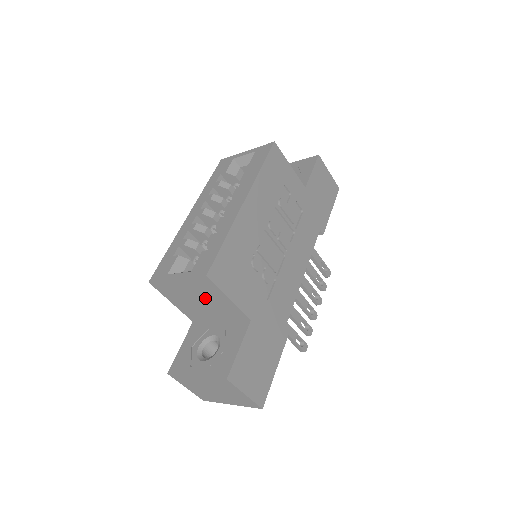
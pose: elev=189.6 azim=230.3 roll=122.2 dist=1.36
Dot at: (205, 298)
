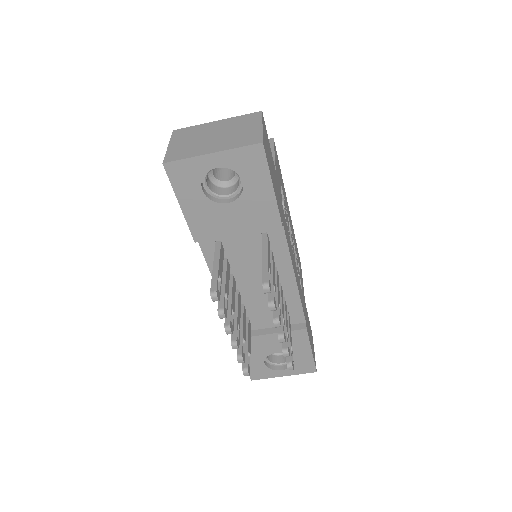
Dot at: occluded
